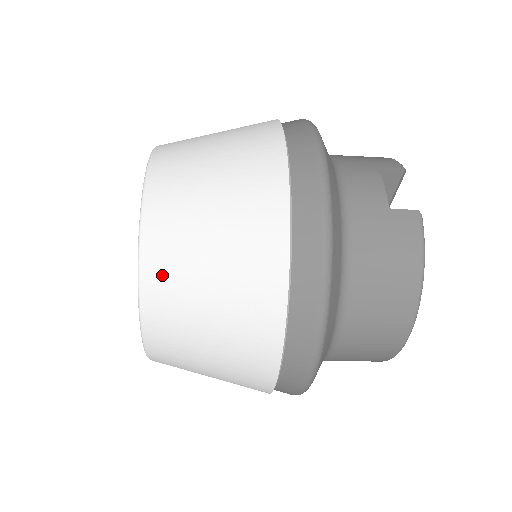
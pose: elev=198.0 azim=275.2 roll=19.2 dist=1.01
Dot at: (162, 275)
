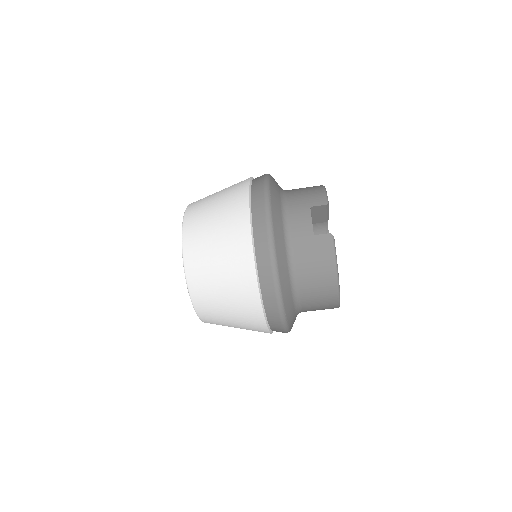
Dot at: (199, 290)
